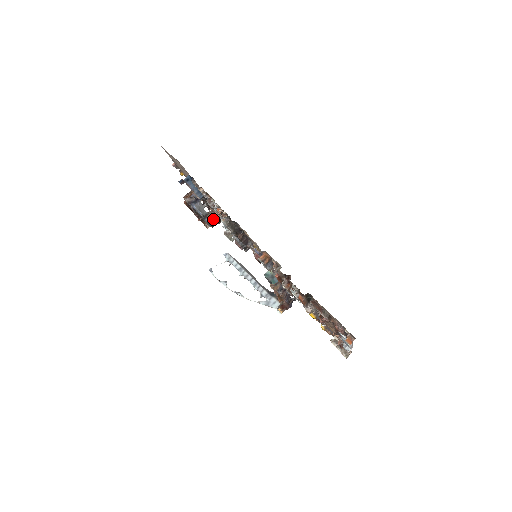
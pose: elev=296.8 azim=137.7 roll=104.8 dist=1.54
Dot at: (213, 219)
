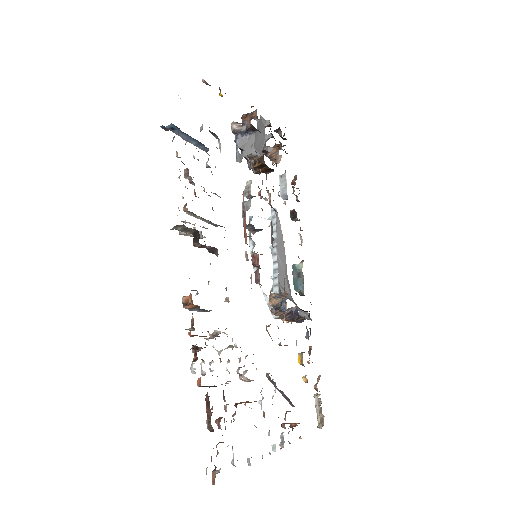
Dot at: (257, 166)
